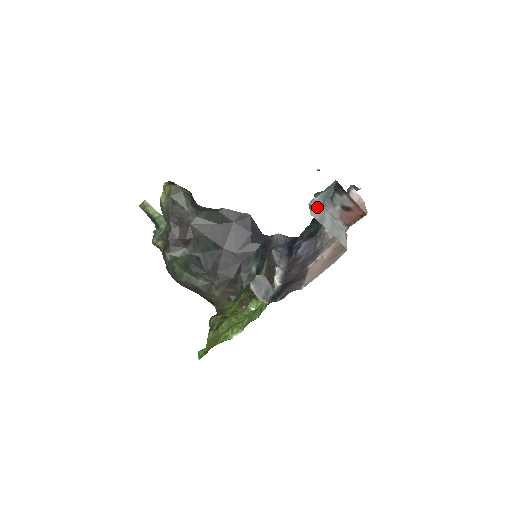
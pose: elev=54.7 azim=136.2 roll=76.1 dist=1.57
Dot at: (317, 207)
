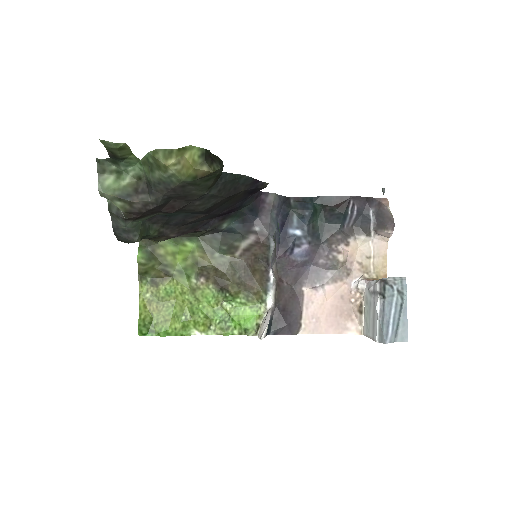
Dot at: (377, 310)
